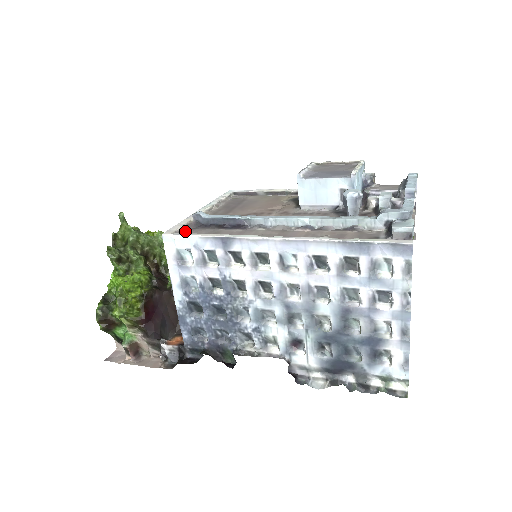
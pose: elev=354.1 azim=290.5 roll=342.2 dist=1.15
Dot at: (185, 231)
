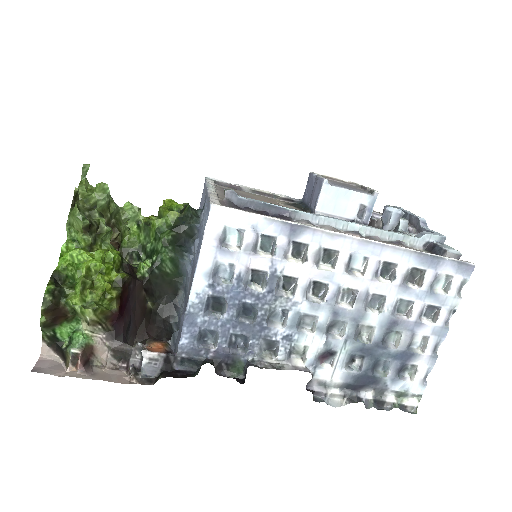
Dot at: occluded
